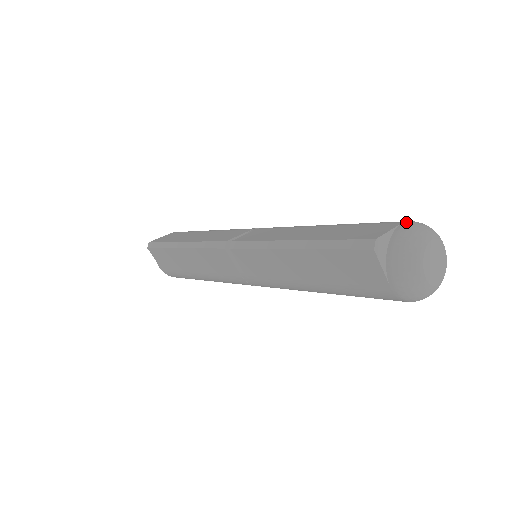
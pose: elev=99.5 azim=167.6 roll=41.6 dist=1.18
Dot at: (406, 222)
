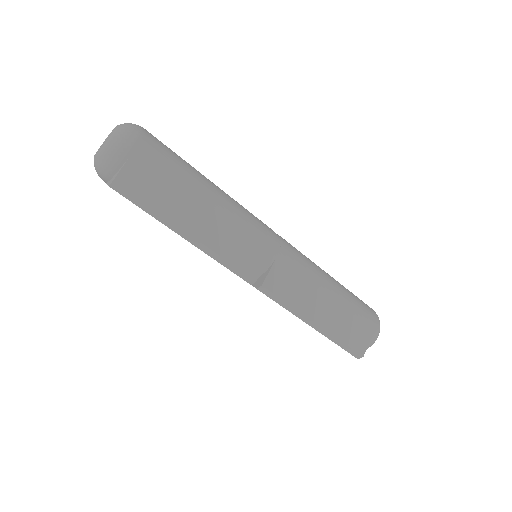
Dot at: (377, 330)
